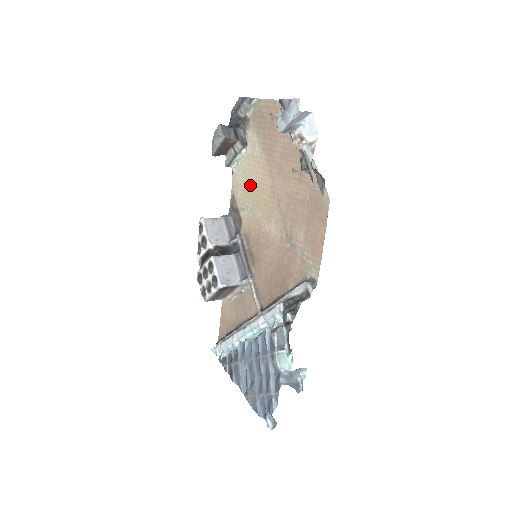
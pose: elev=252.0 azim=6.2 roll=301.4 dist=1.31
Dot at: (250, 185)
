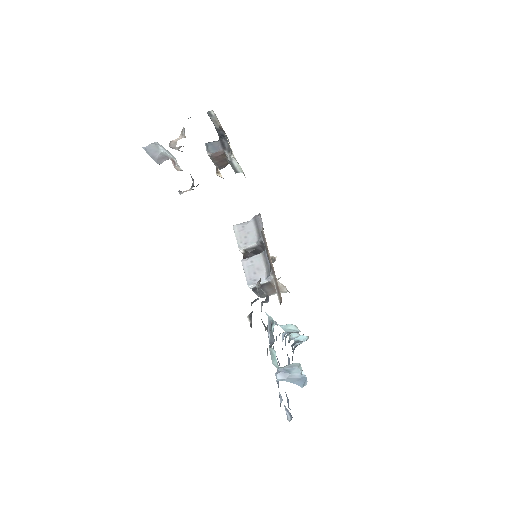
Dot at: occluded
